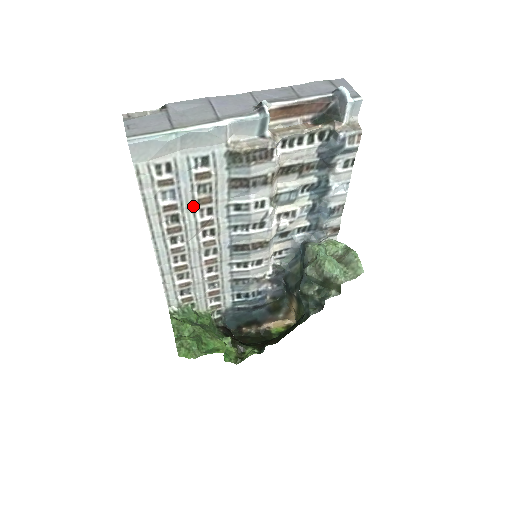
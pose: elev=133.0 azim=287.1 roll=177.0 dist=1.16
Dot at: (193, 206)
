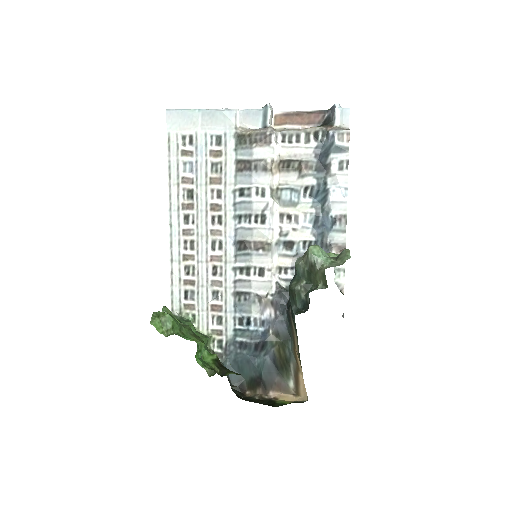
Dot at: (206, 184)
